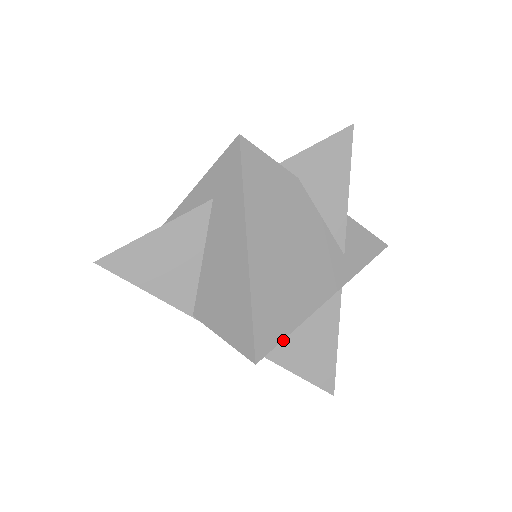
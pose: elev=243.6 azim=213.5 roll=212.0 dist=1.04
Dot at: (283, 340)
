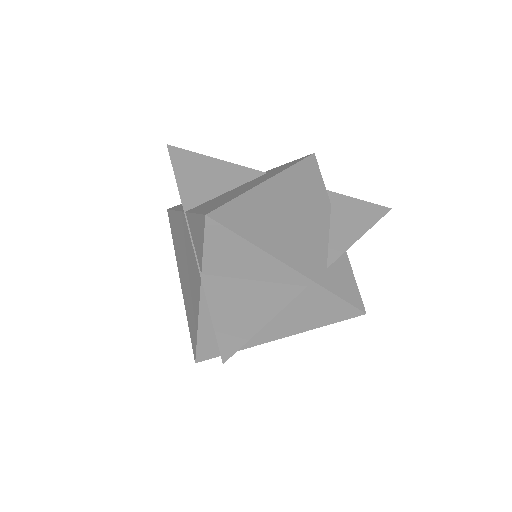
Dot at: (227, 281)
